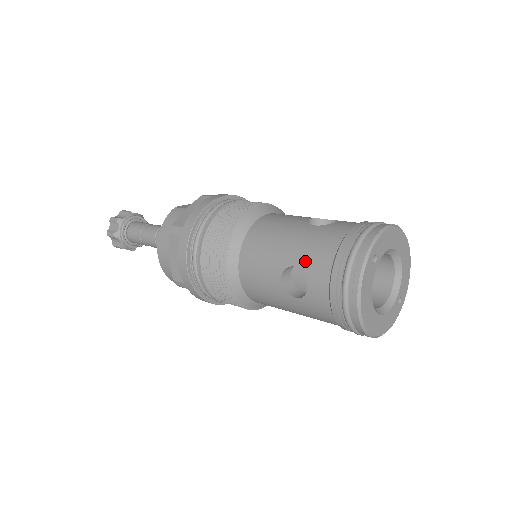
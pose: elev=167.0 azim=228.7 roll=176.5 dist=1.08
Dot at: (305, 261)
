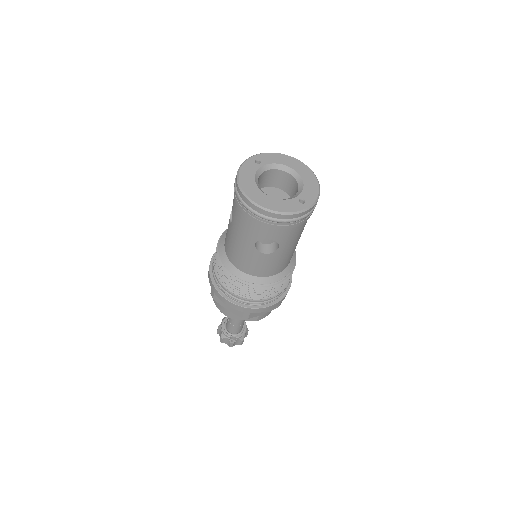
Dot at: occluded
